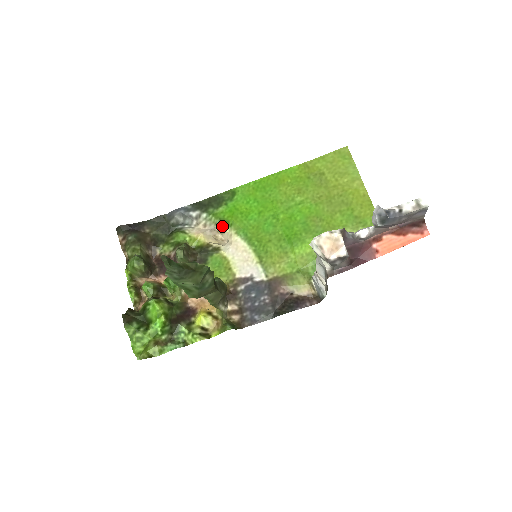
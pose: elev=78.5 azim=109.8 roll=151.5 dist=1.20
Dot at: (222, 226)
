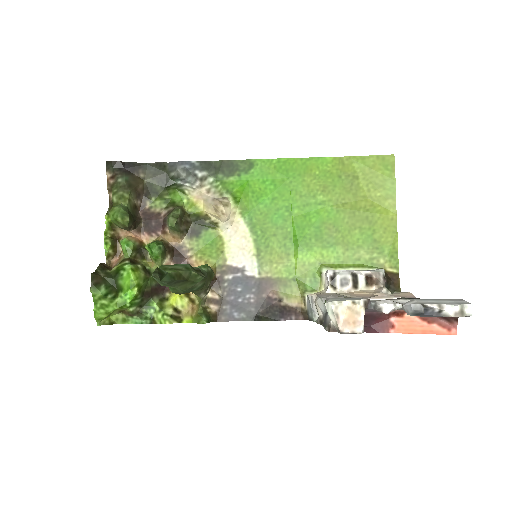
Dot at: (227, 199)
